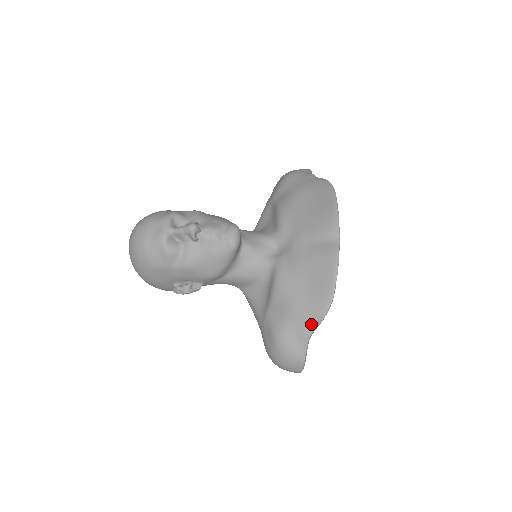
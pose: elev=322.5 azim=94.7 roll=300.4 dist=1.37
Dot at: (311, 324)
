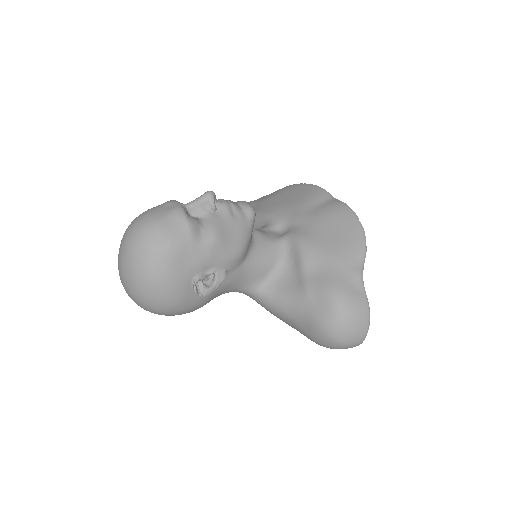
Dot at: (358, 262)
